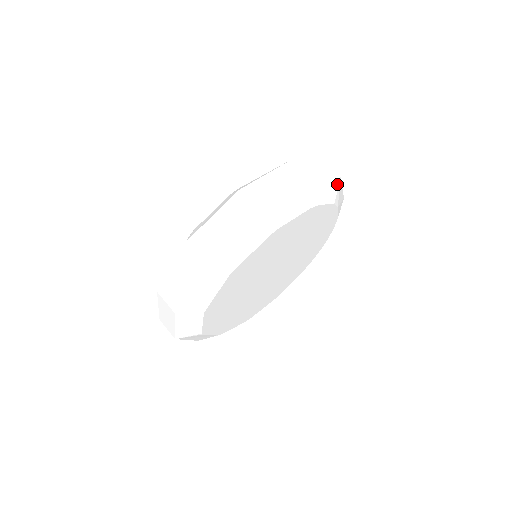
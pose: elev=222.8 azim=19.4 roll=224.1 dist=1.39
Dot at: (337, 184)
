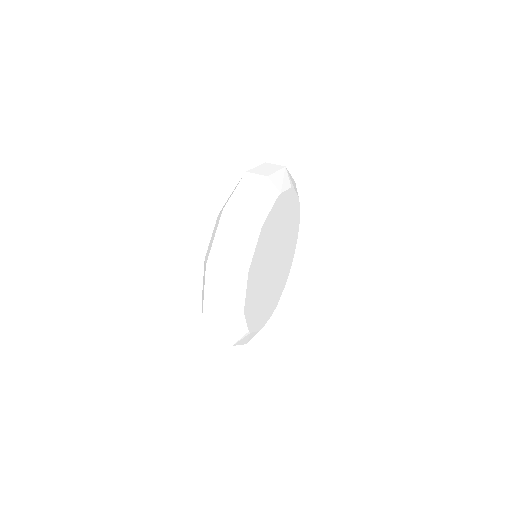
Dot at: (295, 185)
